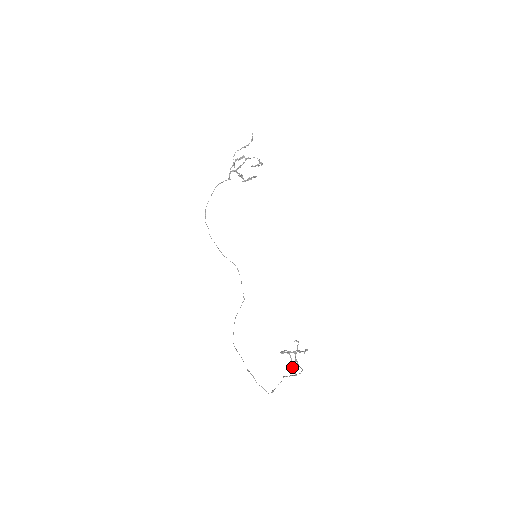
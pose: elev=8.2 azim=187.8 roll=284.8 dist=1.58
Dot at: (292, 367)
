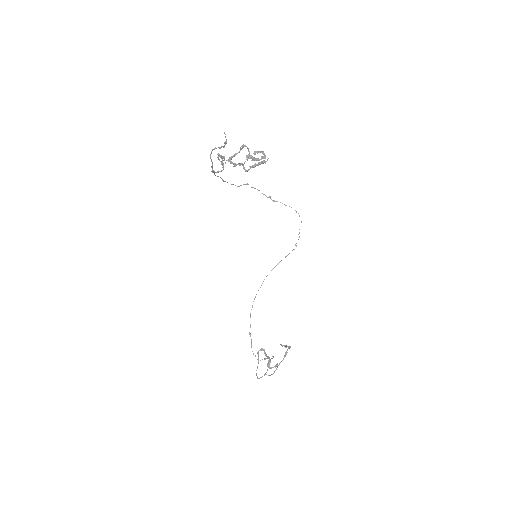
Dot at: occluded
